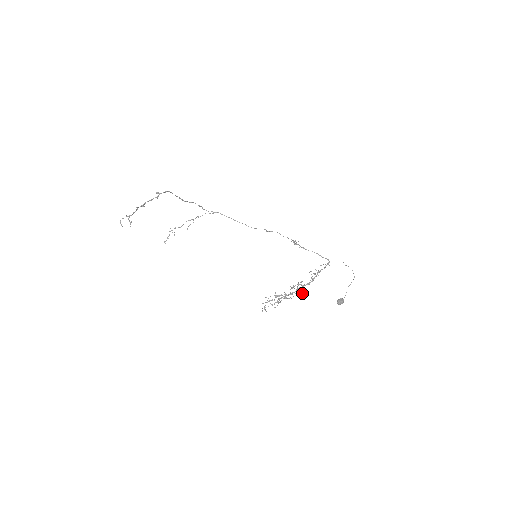
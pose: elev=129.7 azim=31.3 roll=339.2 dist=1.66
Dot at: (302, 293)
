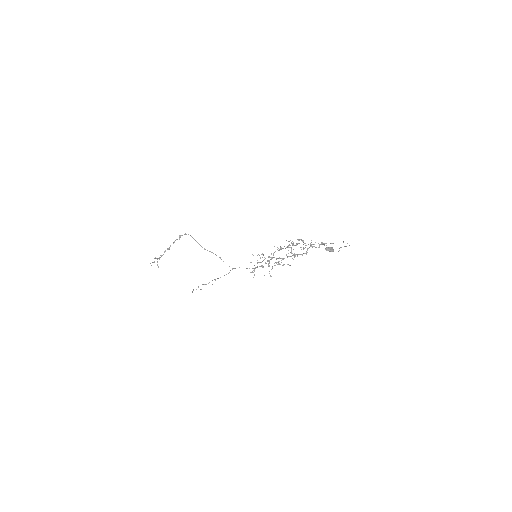
Dot at: occluded
